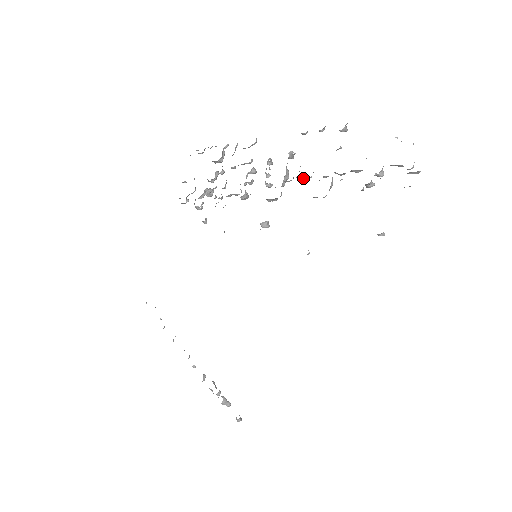
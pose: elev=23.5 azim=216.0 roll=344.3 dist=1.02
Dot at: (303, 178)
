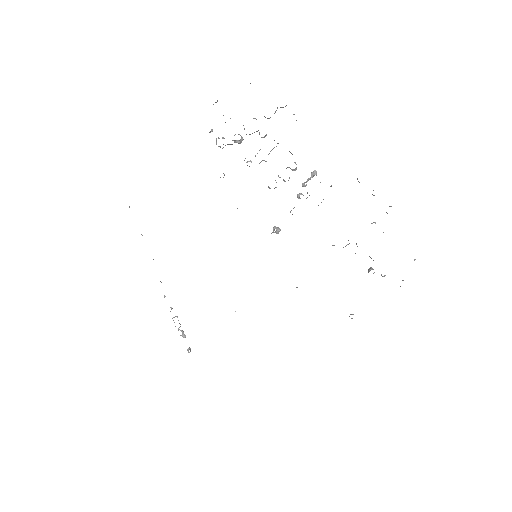
Dot at: occluded
